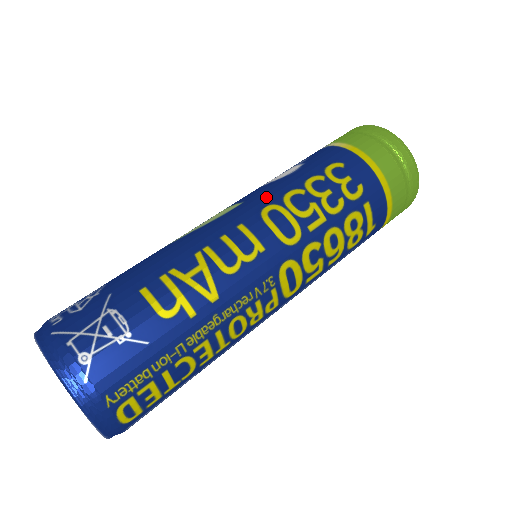
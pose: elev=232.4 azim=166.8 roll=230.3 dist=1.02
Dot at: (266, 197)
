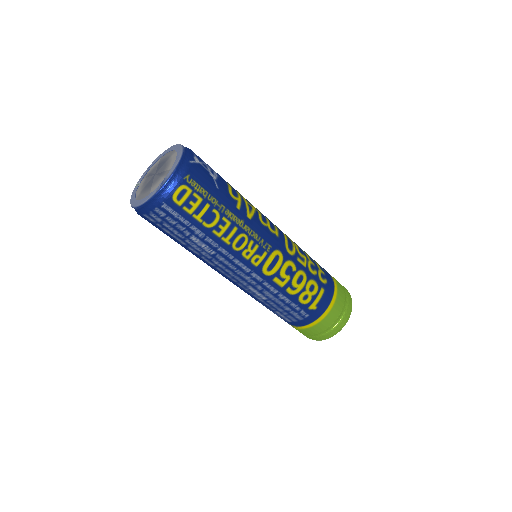
Dot at: occluded
